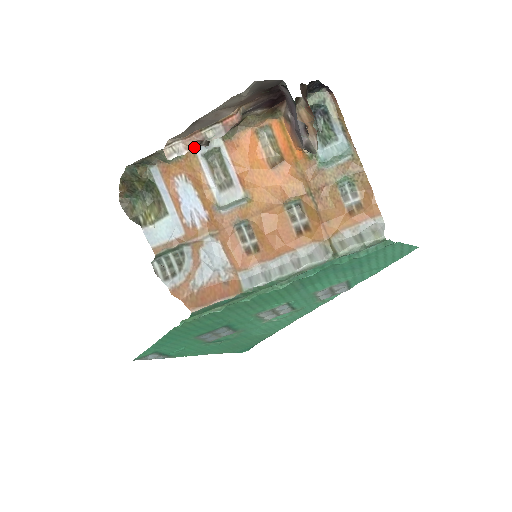
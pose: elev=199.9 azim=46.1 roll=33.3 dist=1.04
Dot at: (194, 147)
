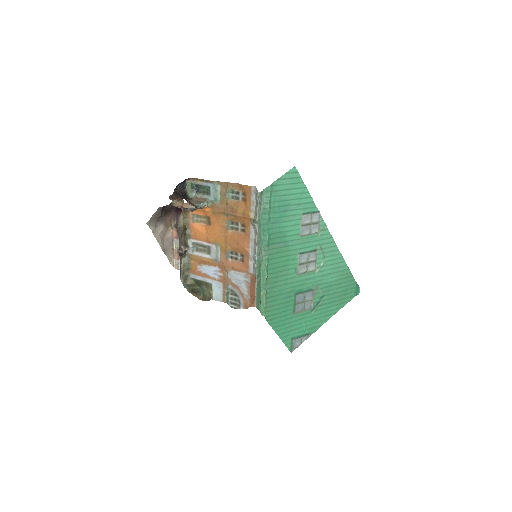
Dot at: (188, 253)
